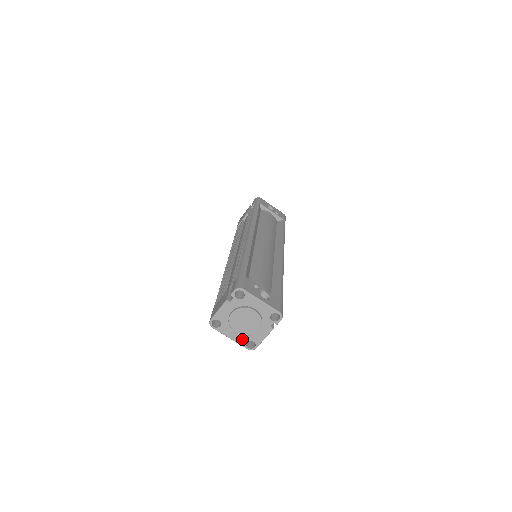
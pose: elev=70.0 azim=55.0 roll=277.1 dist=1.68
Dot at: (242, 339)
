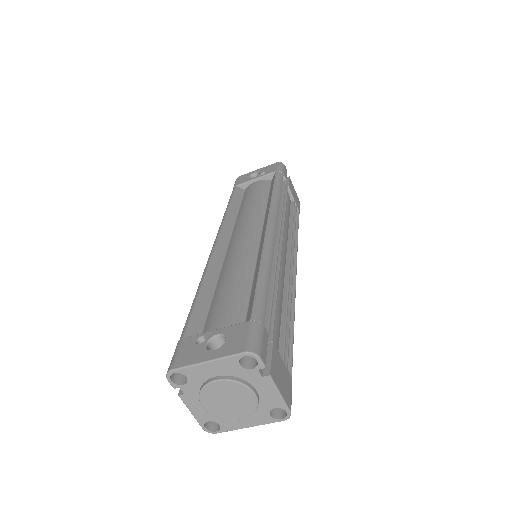
Dot at: (260, 417)
